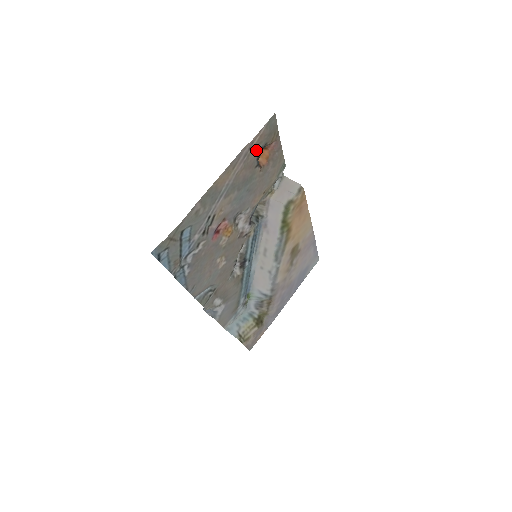
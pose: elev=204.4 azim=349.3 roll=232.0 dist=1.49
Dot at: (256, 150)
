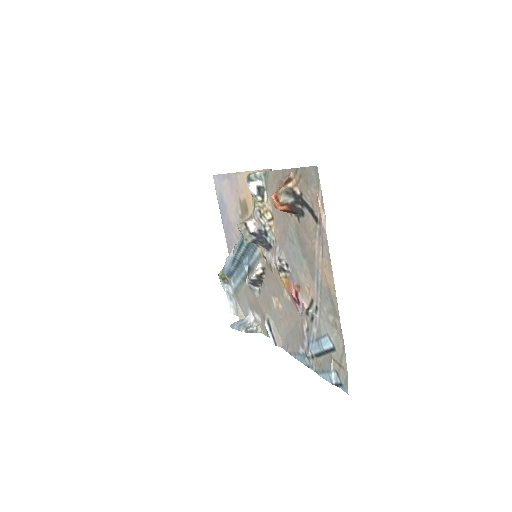
Dot at: (310, 214)
